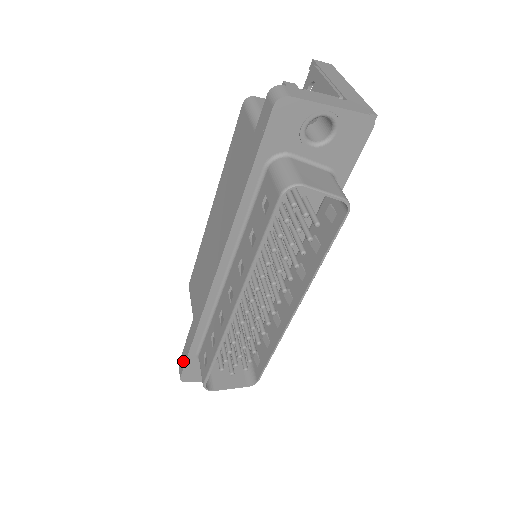
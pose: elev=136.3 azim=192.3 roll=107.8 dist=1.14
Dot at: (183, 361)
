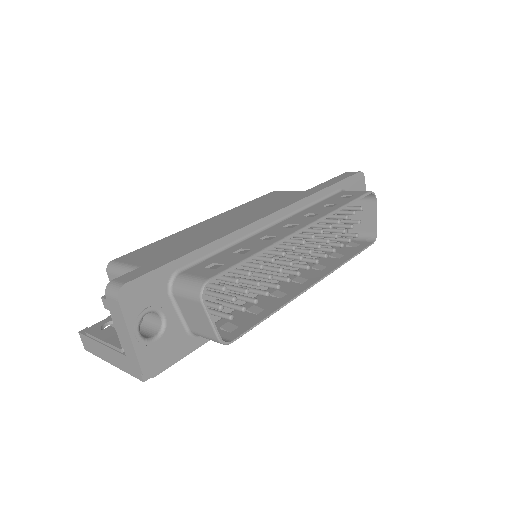
Dot at: (146, 269)
